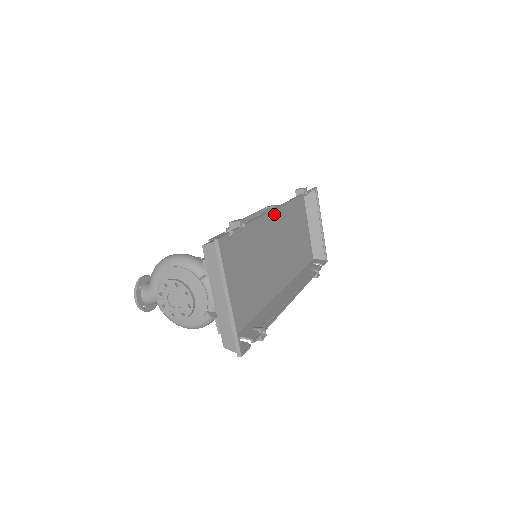
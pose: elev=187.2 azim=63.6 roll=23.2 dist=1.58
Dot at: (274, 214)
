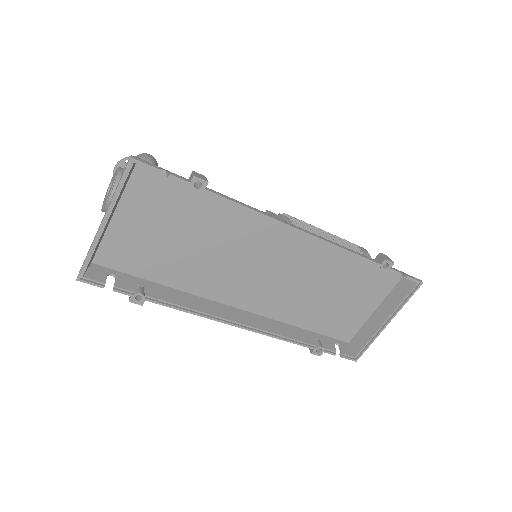
Dot at: (311, 240)
